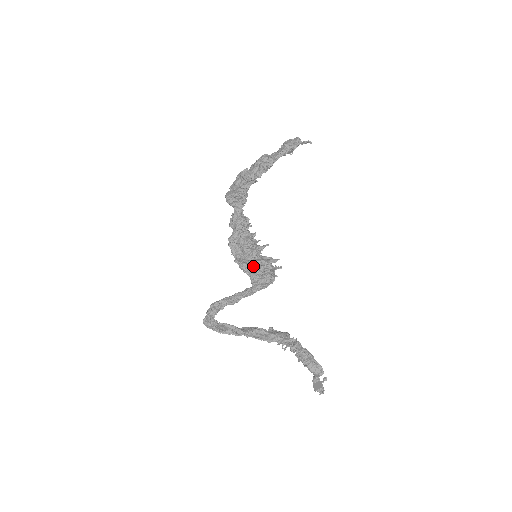
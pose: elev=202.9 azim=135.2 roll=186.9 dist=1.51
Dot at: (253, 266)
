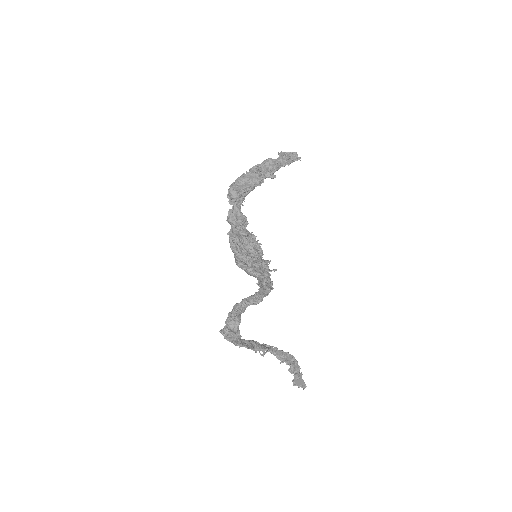
Dot at: (261, 265)
